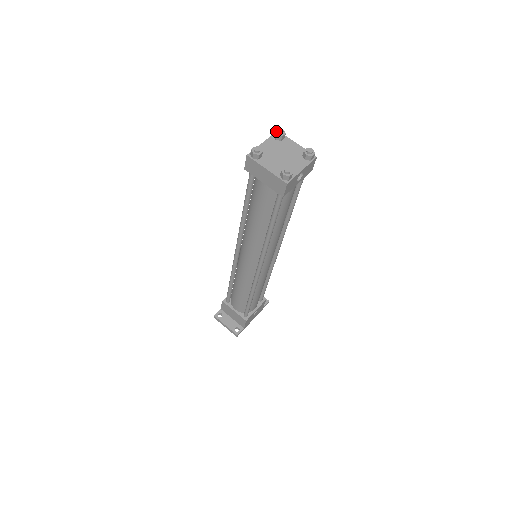
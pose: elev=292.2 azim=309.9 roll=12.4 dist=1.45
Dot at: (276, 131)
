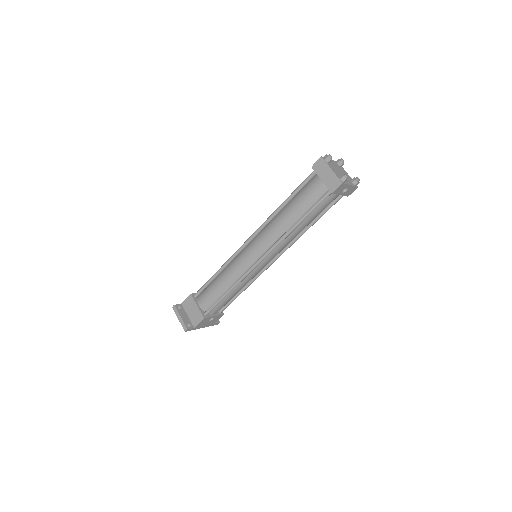
Dot at: (340, 159)
